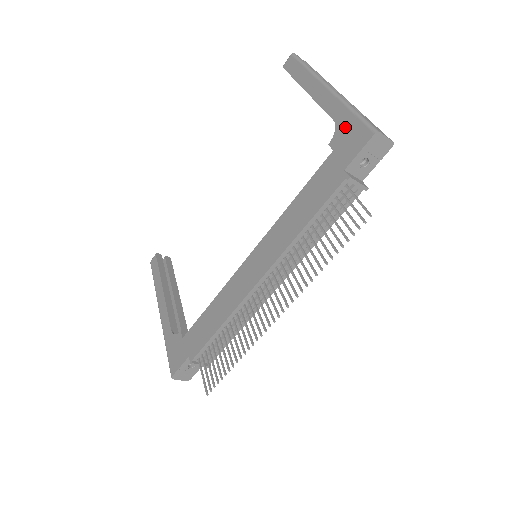
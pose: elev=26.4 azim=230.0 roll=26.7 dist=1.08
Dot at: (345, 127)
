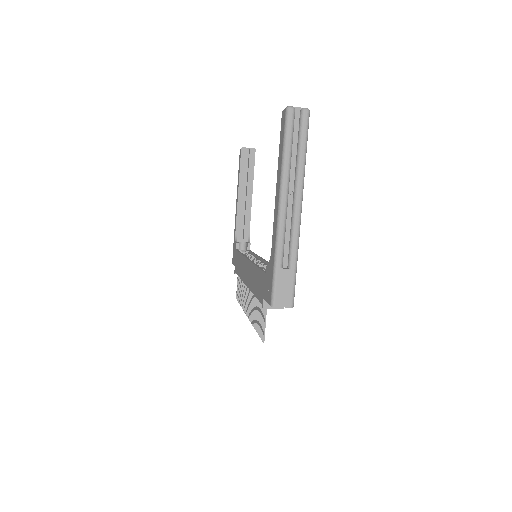
Dot at: (270, 270)
